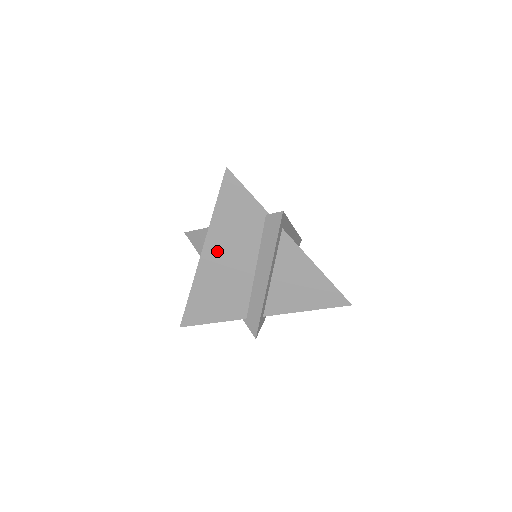
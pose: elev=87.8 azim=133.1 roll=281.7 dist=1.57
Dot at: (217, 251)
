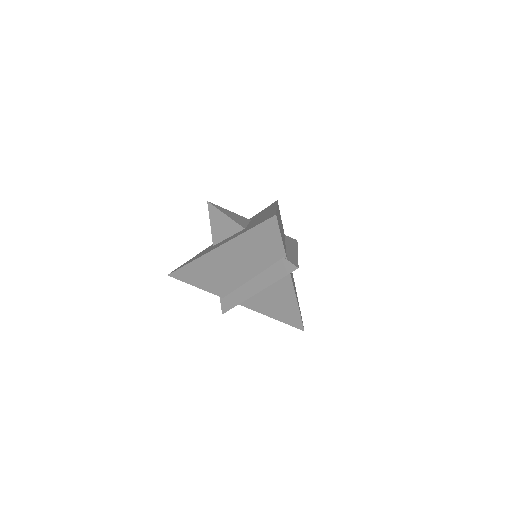
Dot at: (229, 254)
